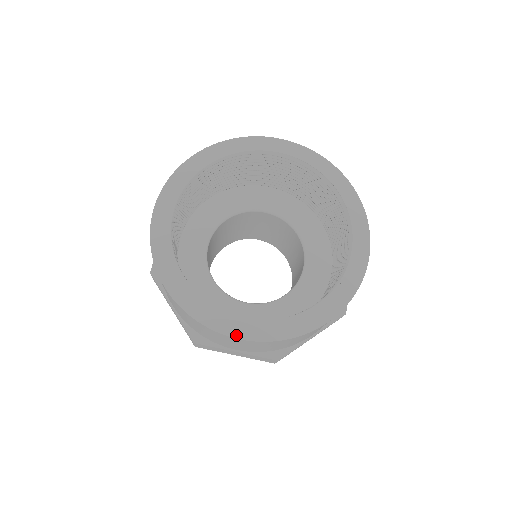
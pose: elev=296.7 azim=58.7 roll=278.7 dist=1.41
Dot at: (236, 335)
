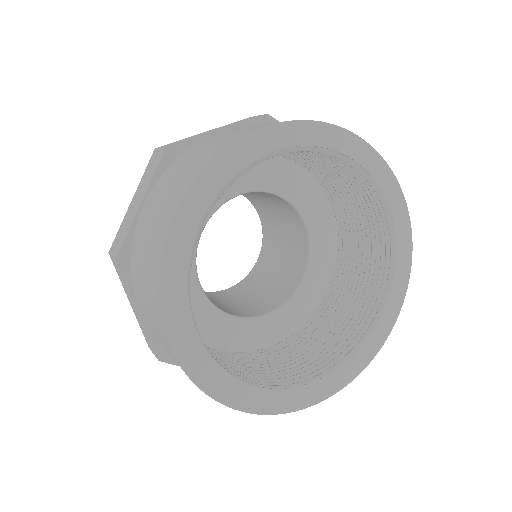
Dot at: (332, 393)
